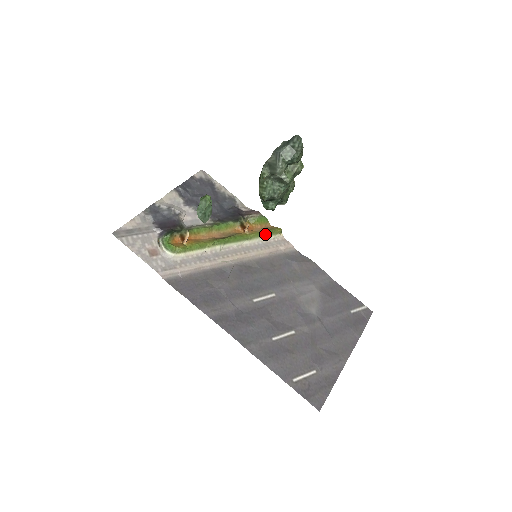
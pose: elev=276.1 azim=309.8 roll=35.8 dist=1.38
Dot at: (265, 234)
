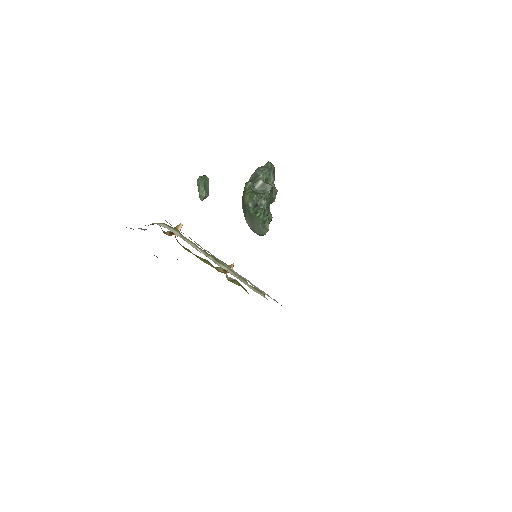
Dot at: (250, 285)
